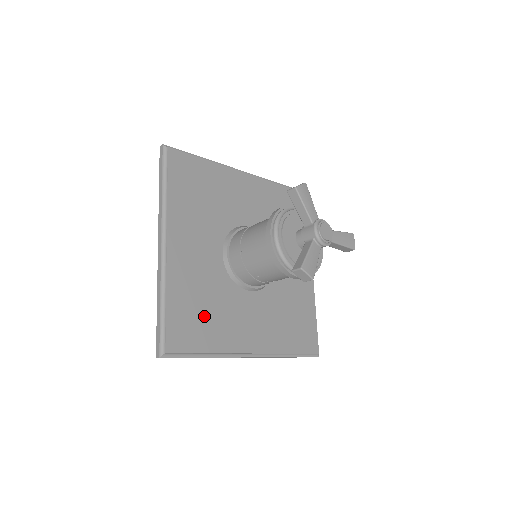
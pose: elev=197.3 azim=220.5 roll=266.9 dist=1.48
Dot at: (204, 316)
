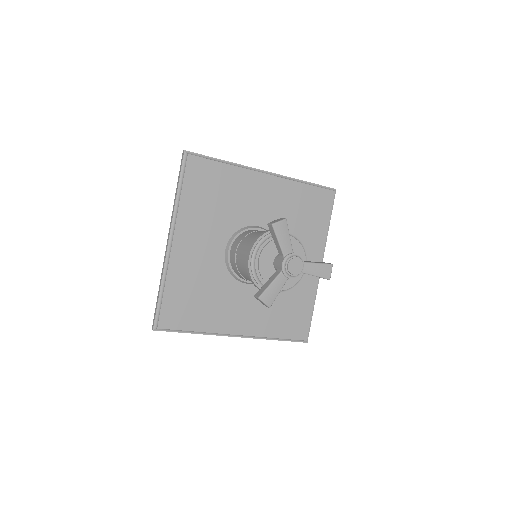
Dot at: (197, 302)
